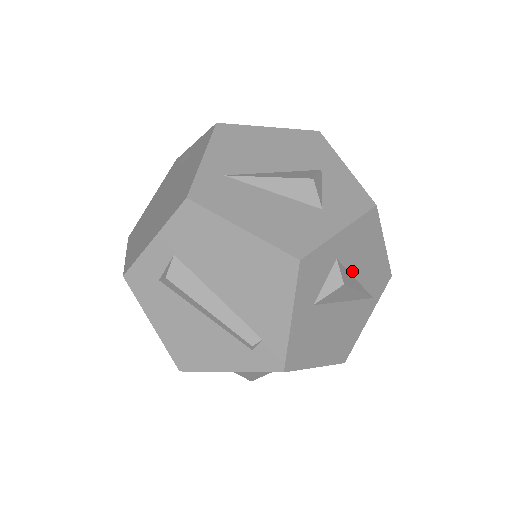
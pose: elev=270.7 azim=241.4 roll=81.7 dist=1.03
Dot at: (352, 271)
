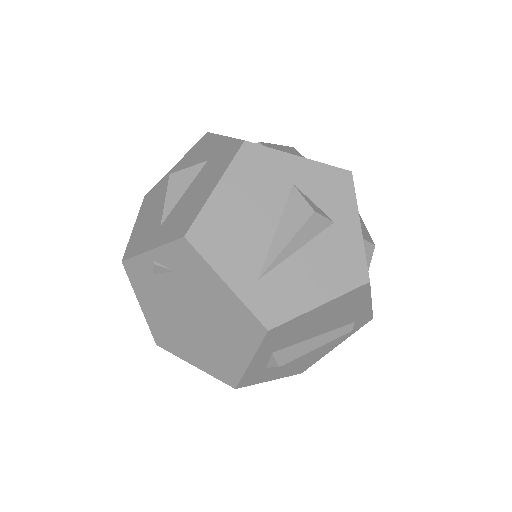
Dot at: occluded
